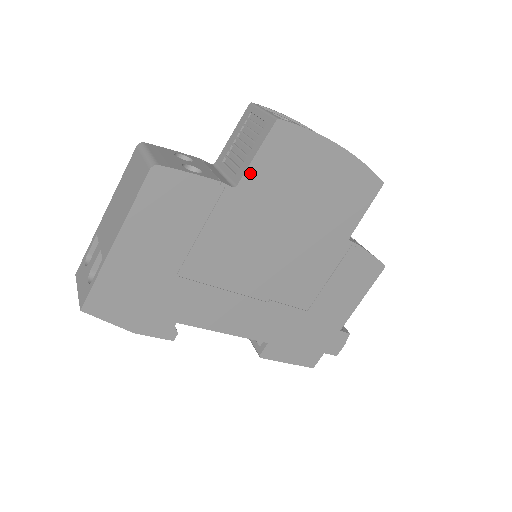
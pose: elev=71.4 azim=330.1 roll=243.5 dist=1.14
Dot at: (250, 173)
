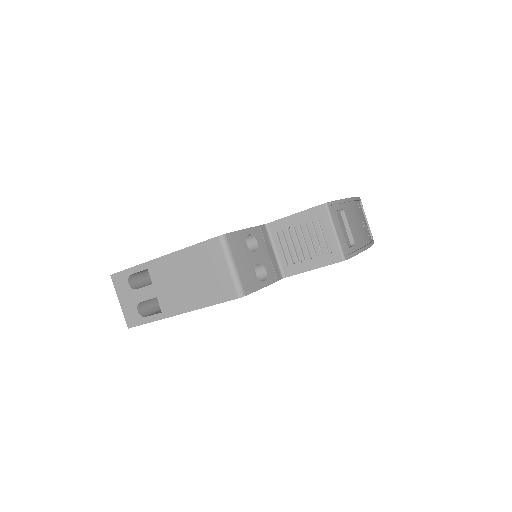
Dot at: occluded
